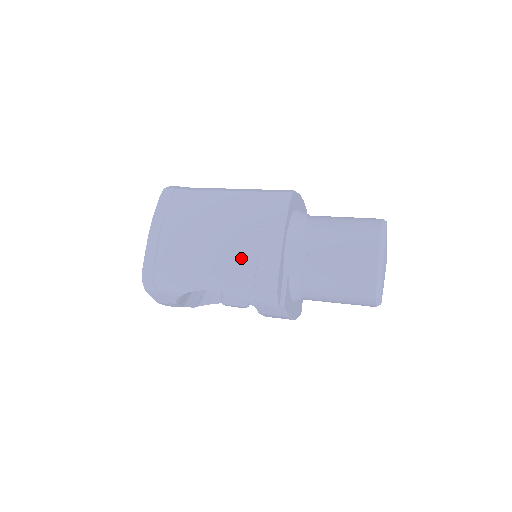
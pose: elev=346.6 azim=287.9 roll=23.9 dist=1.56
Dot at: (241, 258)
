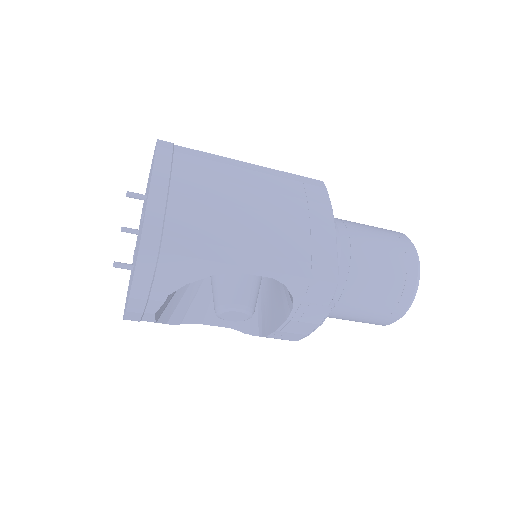
Dot at: (290, 236)
